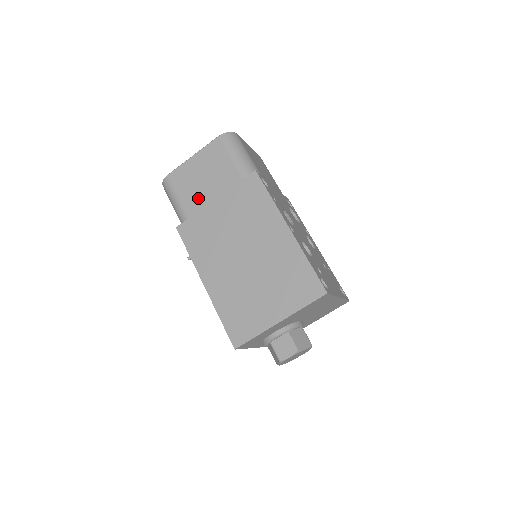
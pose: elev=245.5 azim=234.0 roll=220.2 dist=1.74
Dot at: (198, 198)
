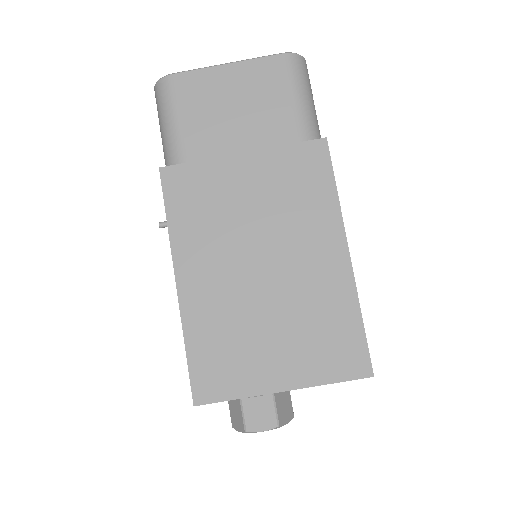
Dot at: (214, 137)
